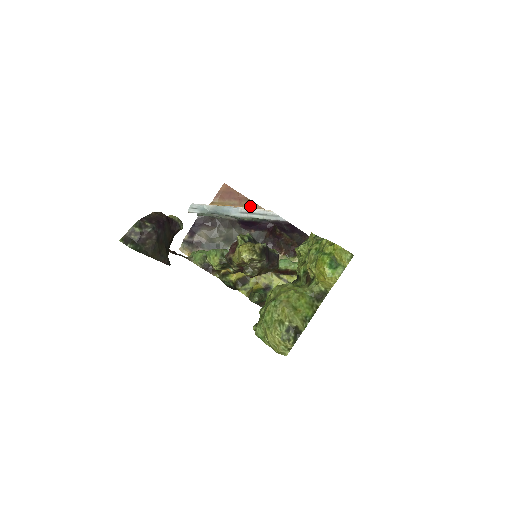
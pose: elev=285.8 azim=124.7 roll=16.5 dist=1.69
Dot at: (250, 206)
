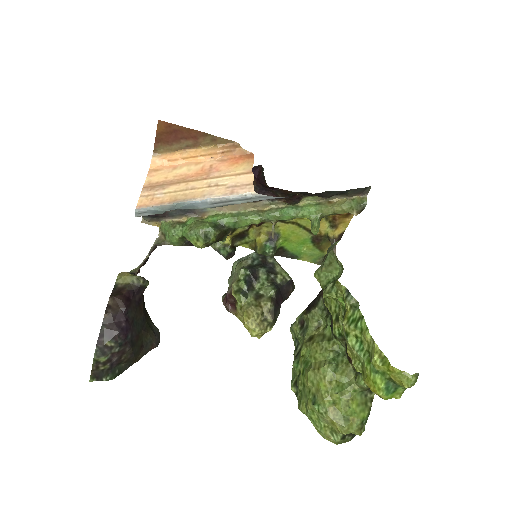
Dot at: (212, 143)
